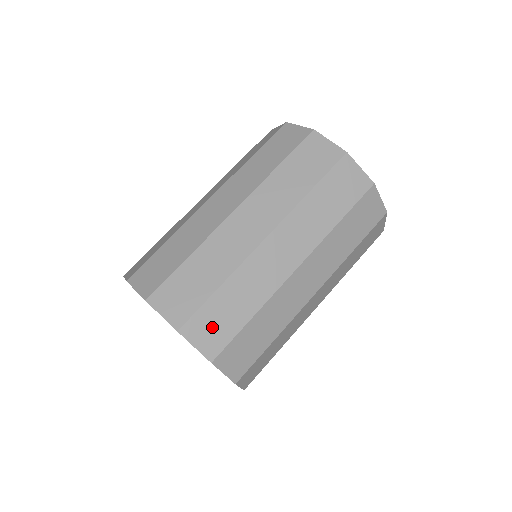
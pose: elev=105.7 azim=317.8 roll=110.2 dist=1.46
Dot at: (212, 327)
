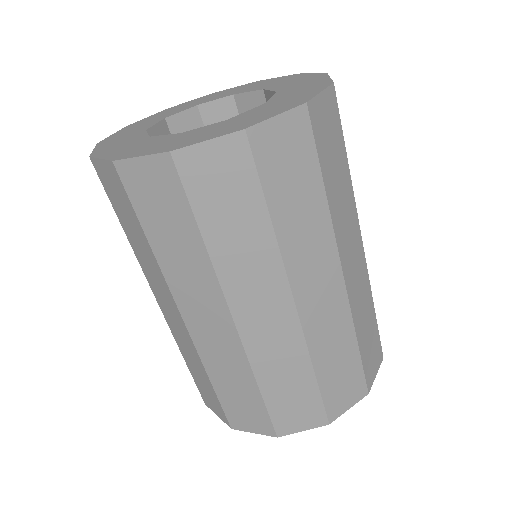
Dot at: (372, 356)
